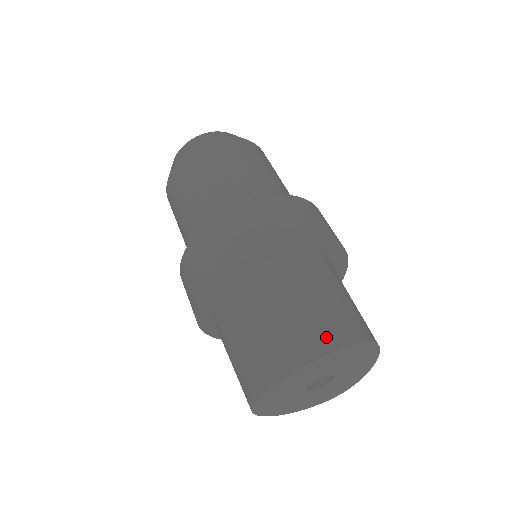
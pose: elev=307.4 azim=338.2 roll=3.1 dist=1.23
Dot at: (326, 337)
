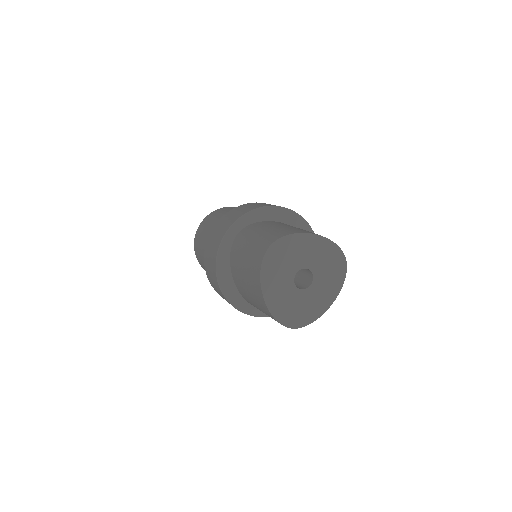
Dot at: occluded
